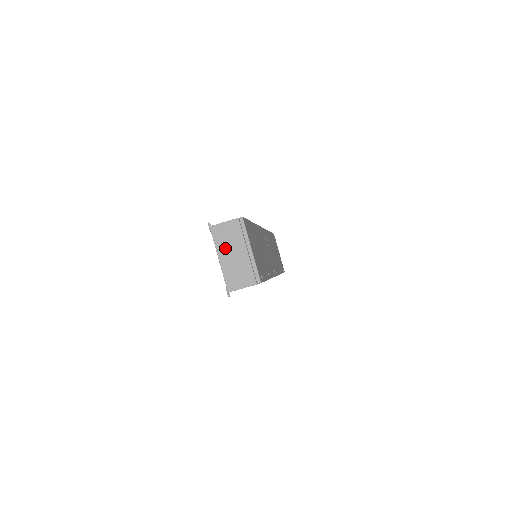
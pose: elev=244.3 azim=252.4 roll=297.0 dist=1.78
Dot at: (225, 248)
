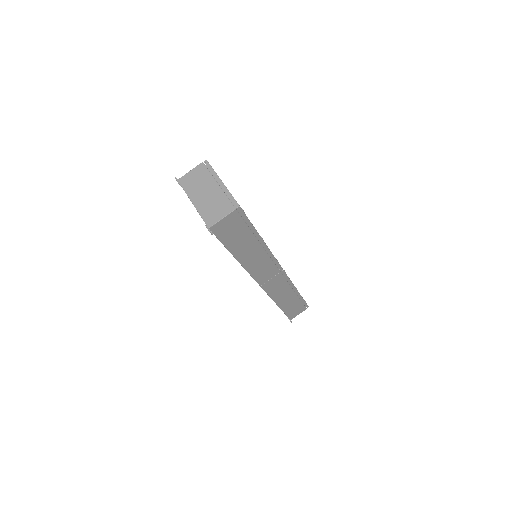
Dot at: (196, 191)
